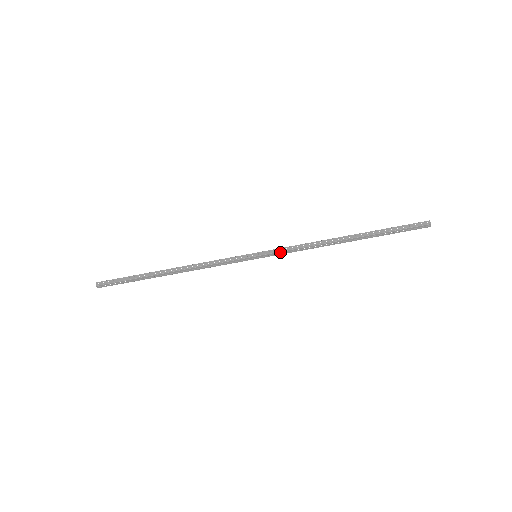
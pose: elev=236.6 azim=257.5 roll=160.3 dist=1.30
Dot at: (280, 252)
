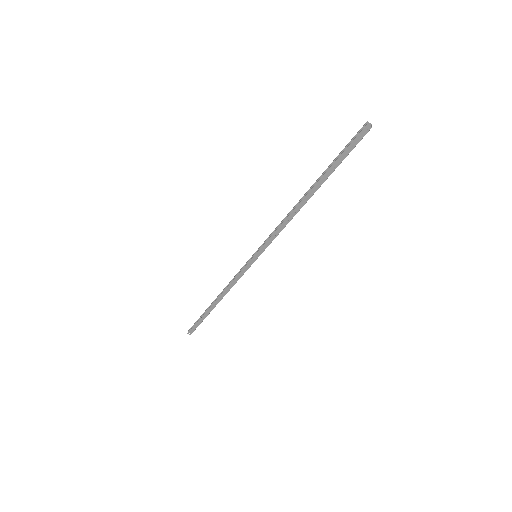
Dot at: occluded
